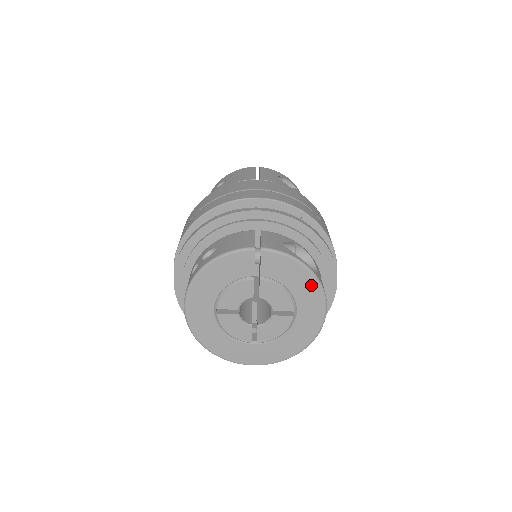
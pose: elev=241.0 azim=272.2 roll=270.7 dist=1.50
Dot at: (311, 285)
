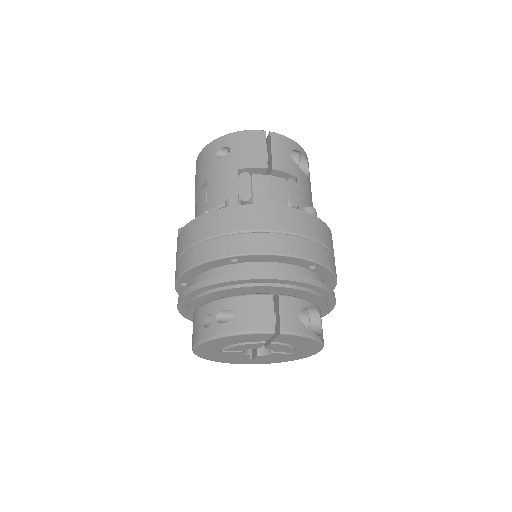
Dot at: (314, 345)
